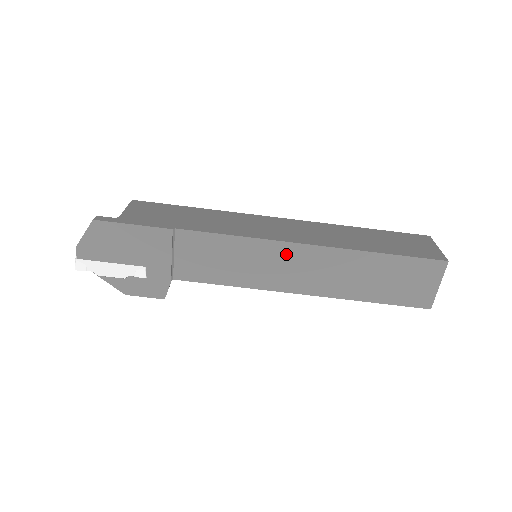
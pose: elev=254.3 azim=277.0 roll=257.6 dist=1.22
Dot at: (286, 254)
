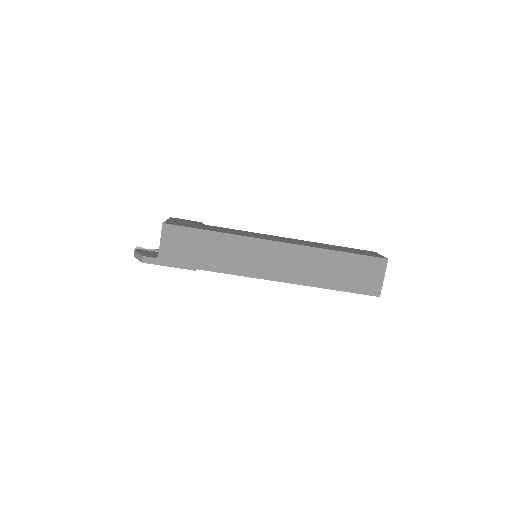
Dot at: occluded
